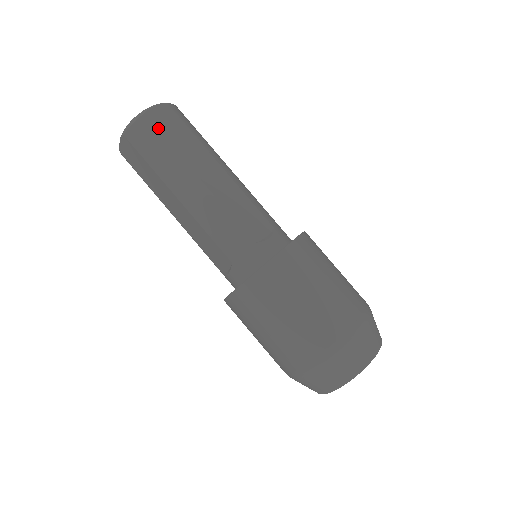
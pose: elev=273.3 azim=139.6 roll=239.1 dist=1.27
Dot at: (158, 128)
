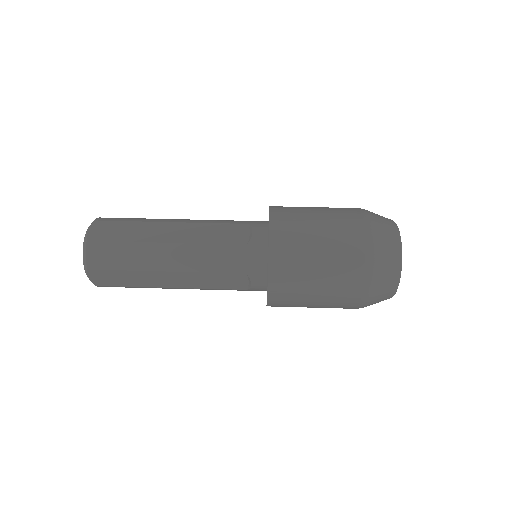
Dot at: (106, 240)
